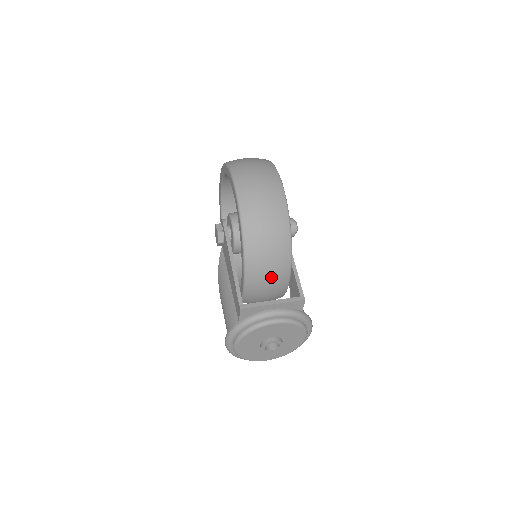
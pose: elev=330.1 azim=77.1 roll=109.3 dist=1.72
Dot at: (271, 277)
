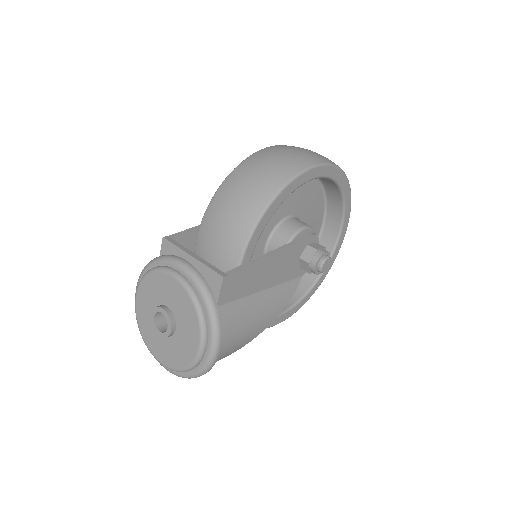
Dot at: (221, 237)
